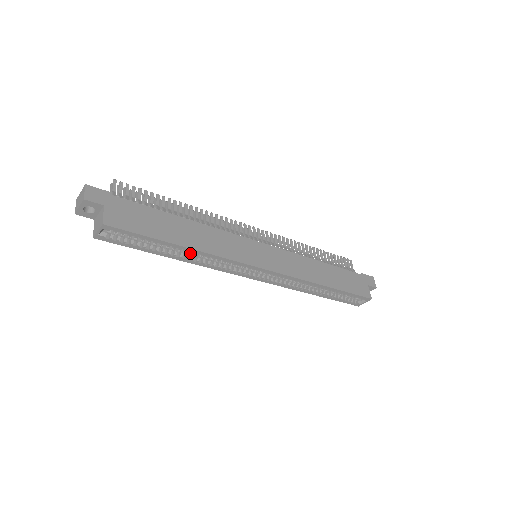
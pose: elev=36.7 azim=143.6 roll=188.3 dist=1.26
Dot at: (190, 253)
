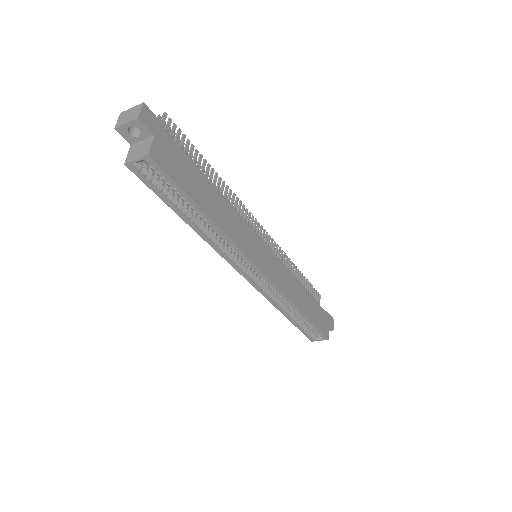
Dot at: (206, 226)
